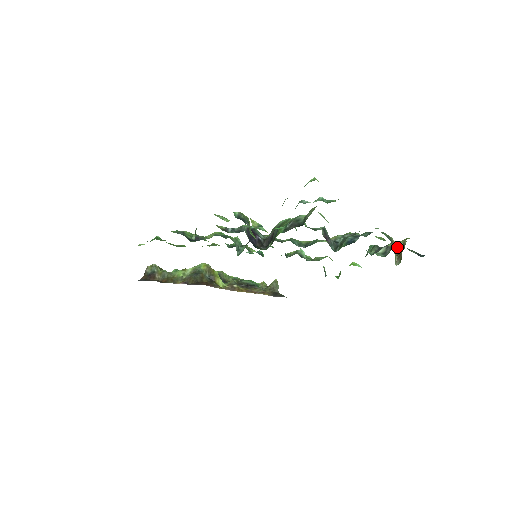
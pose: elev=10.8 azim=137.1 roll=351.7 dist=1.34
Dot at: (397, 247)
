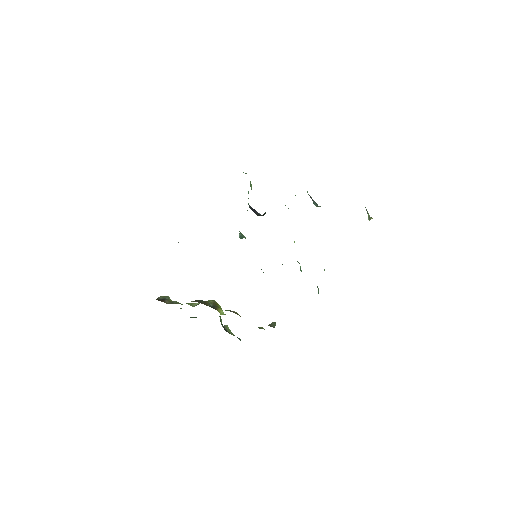
Dot at: occluded
